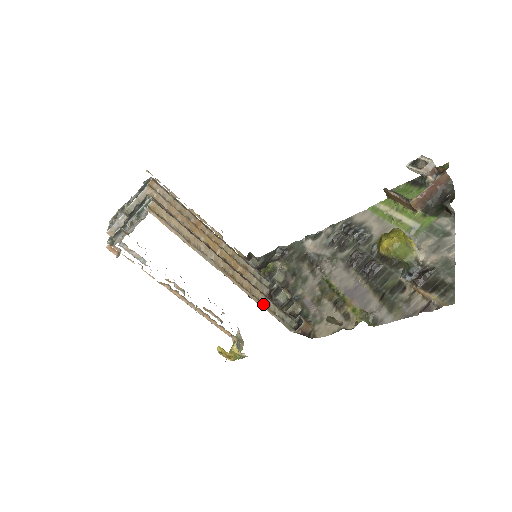
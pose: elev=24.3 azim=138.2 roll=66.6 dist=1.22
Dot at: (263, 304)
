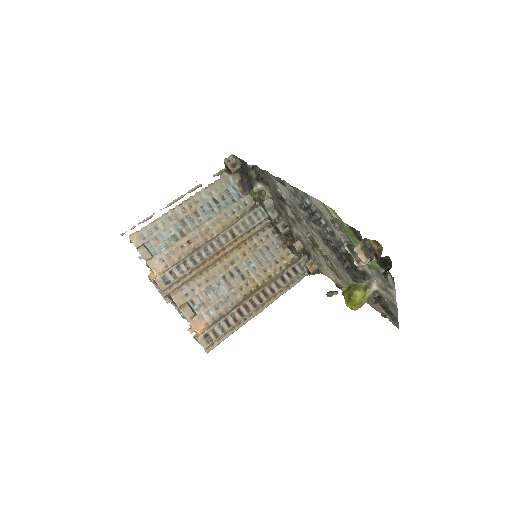
Dot at: (284, 291)
